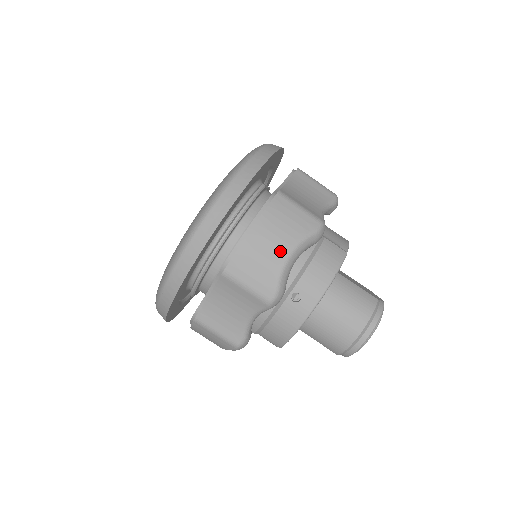
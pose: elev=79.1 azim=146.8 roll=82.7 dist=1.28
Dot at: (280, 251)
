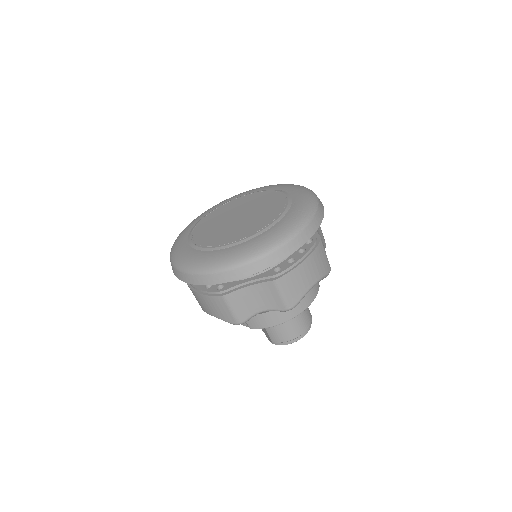
Dot at: (311, 281)
